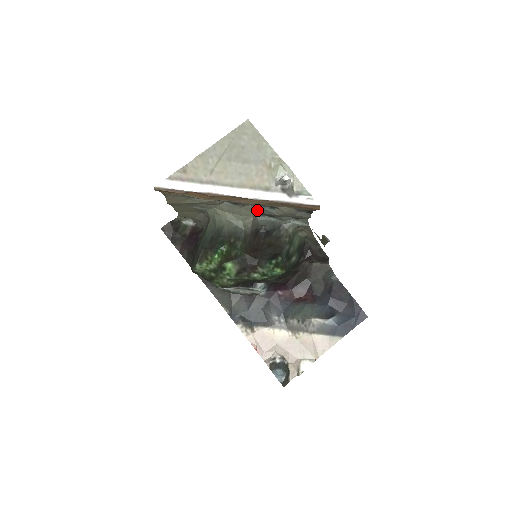
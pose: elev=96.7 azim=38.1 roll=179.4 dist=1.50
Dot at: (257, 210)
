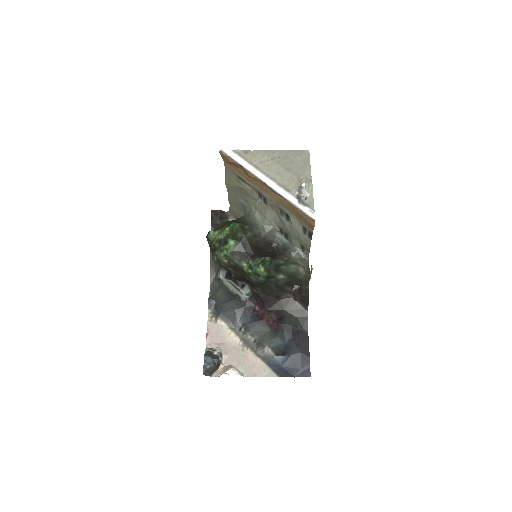
Dot at: (278, 221)
